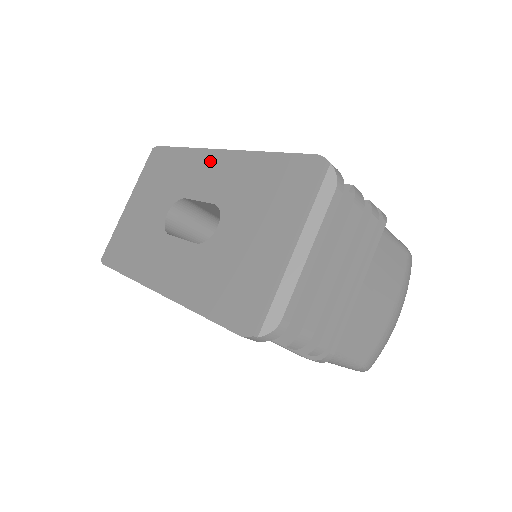
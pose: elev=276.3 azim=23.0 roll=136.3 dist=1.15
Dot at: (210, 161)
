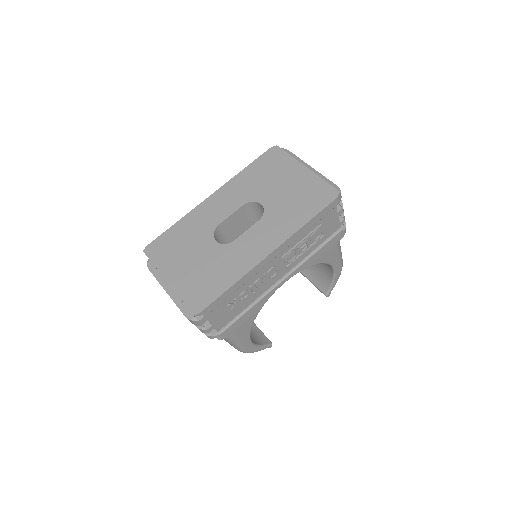
Dot at: (210, 204)
